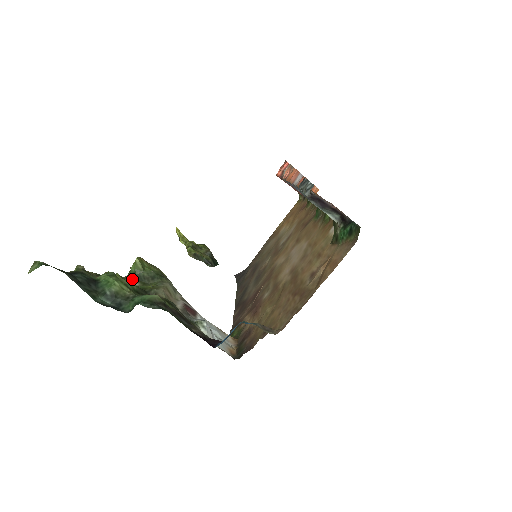
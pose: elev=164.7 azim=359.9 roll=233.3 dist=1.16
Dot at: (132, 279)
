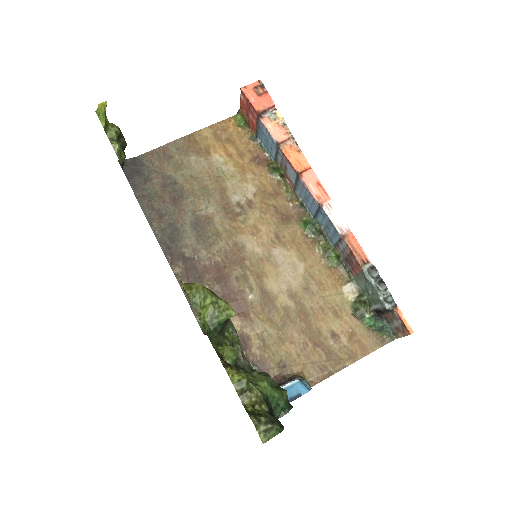
Dot at: (218, 332)
